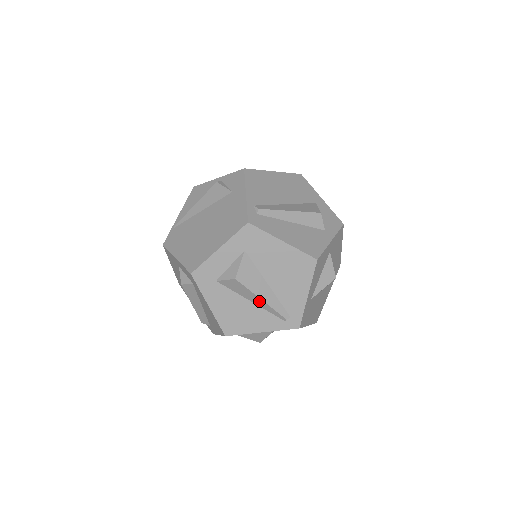
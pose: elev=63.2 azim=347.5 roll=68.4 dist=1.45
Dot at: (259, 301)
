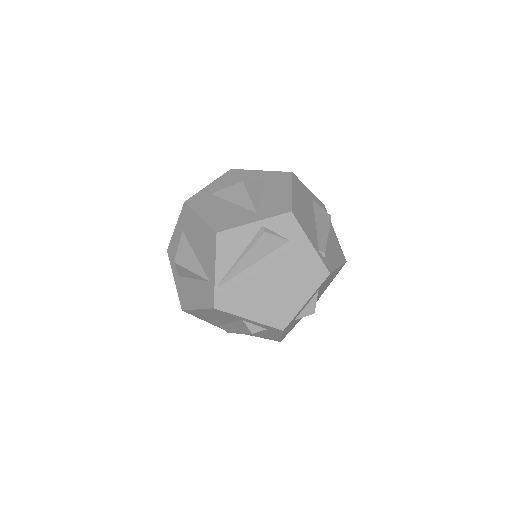
Dot at: occluded
